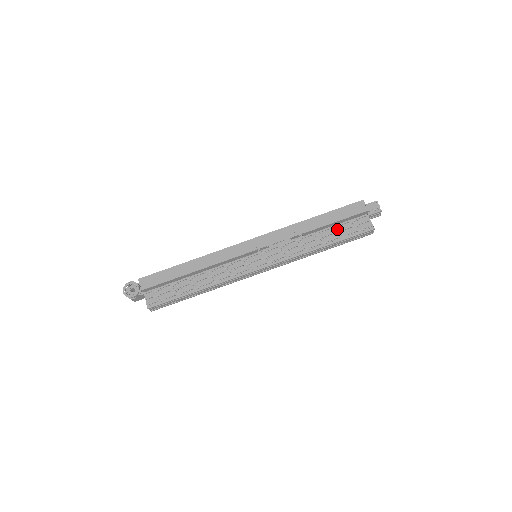
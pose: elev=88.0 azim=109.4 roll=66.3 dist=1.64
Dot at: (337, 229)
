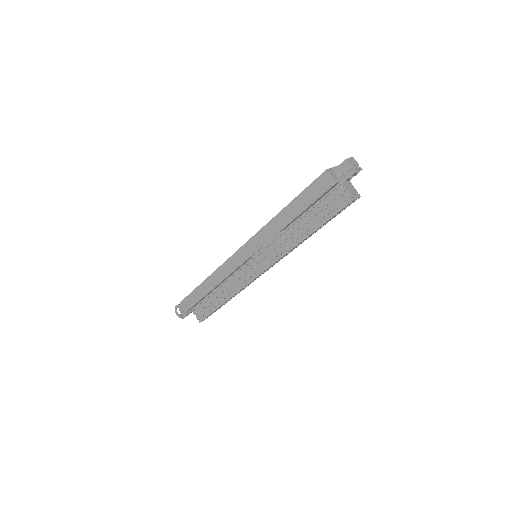
Dot at: (315, 211)
